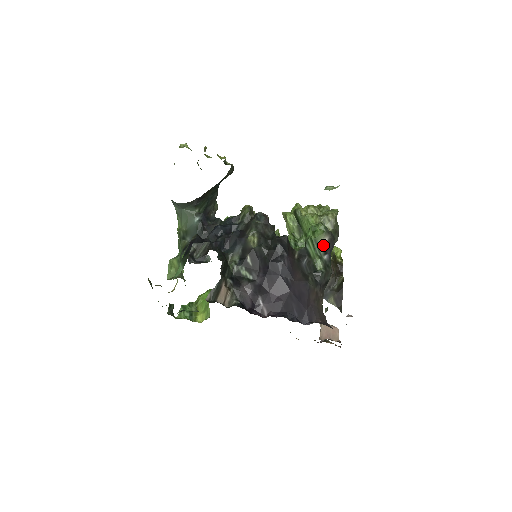
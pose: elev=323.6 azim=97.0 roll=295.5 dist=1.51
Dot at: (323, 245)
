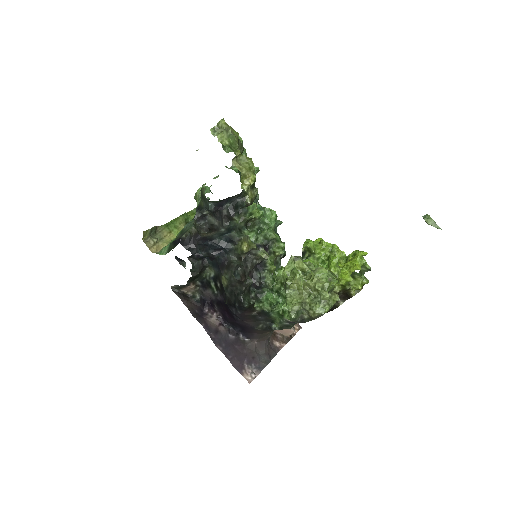
Dot at: (288, 320)
